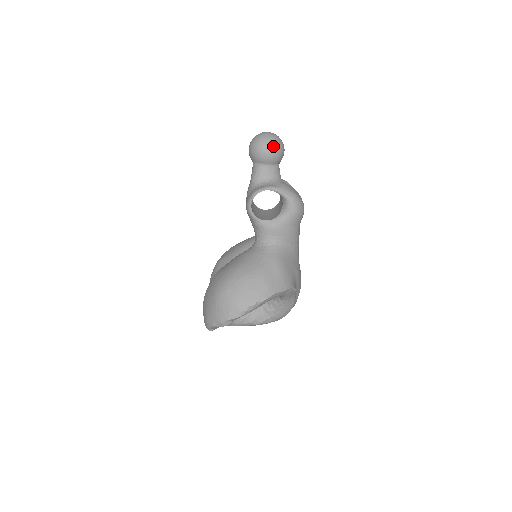
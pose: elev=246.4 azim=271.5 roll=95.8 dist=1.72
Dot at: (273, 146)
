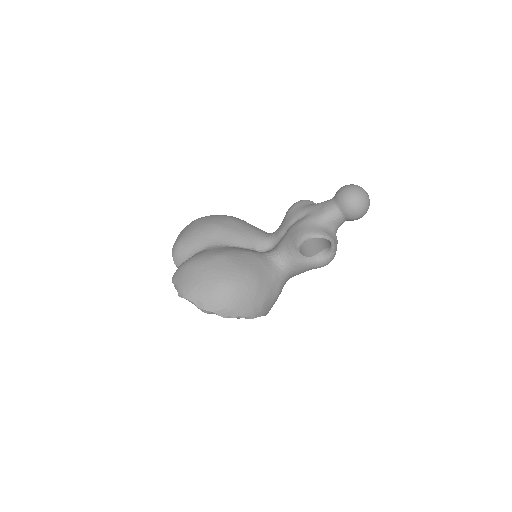
Dot at: (364, 212)
